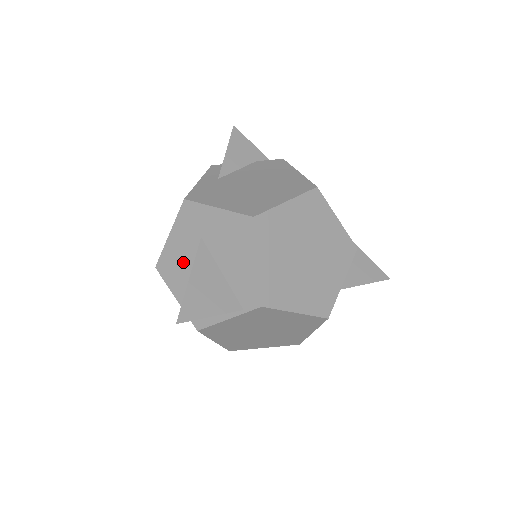
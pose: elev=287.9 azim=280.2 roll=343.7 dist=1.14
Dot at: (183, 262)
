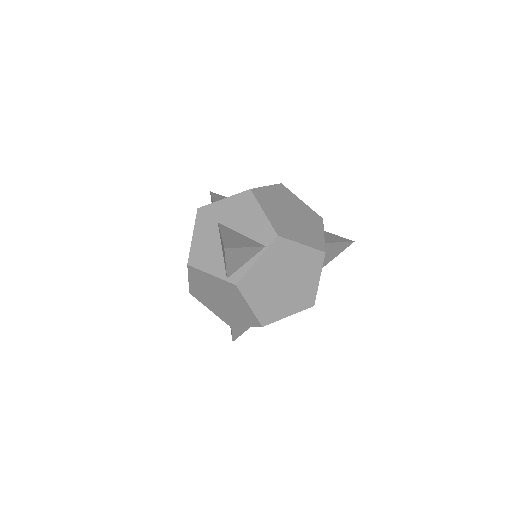
Dot at: (209, 246)
